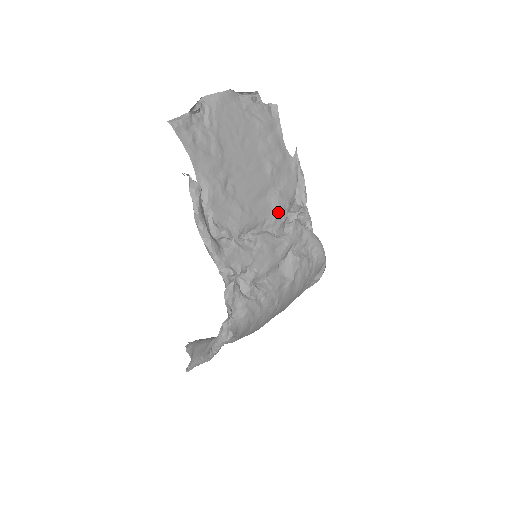
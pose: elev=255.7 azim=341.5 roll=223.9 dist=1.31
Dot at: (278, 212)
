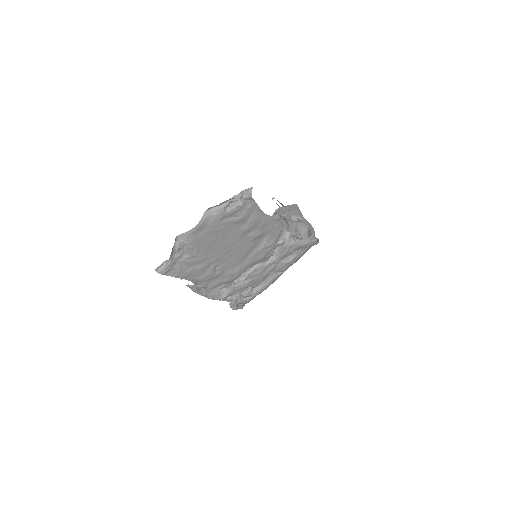
Dot at: (265, 254)
